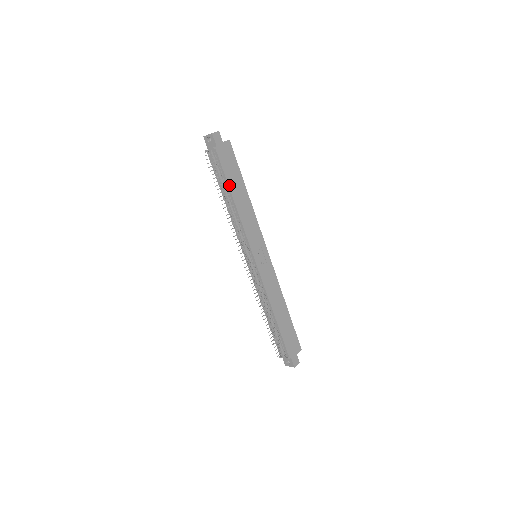
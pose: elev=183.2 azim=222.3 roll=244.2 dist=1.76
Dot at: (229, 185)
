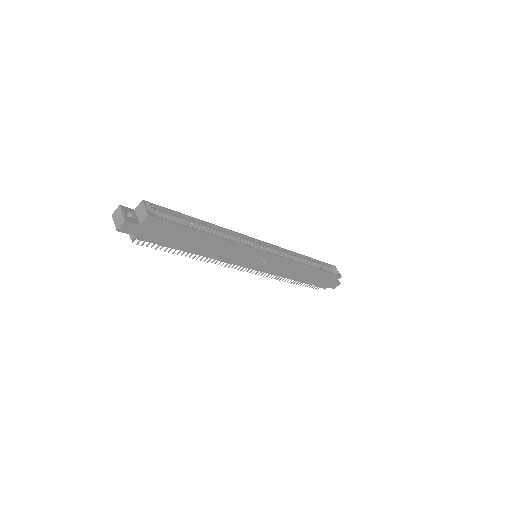
Dot at: (180, 249)
